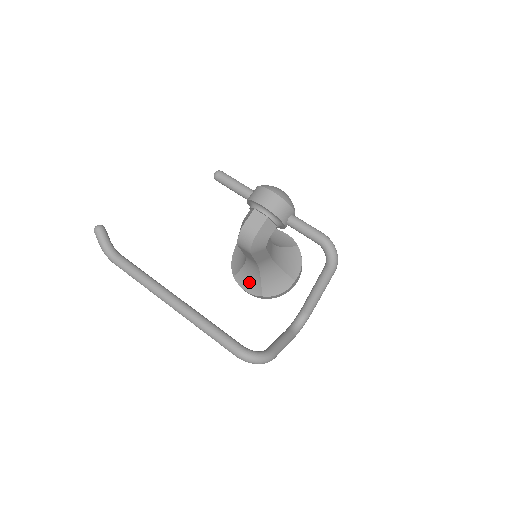
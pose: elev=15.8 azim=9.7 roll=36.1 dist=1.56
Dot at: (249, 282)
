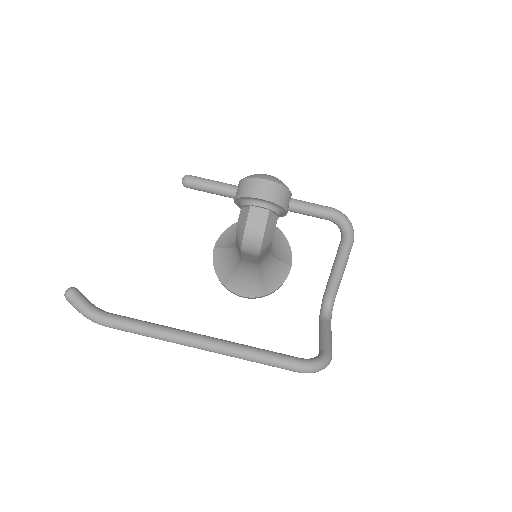
Dot at: (246, 286)
